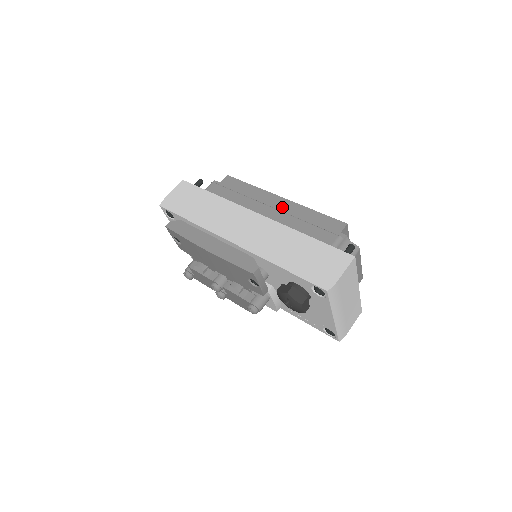
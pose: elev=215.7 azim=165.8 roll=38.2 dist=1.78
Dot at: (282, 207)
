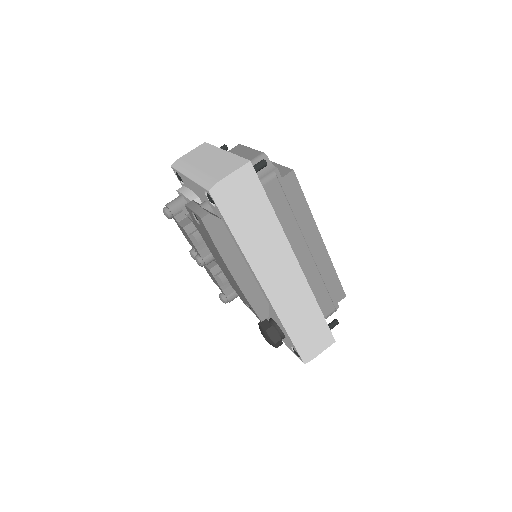
Dot at: (316, 253)
